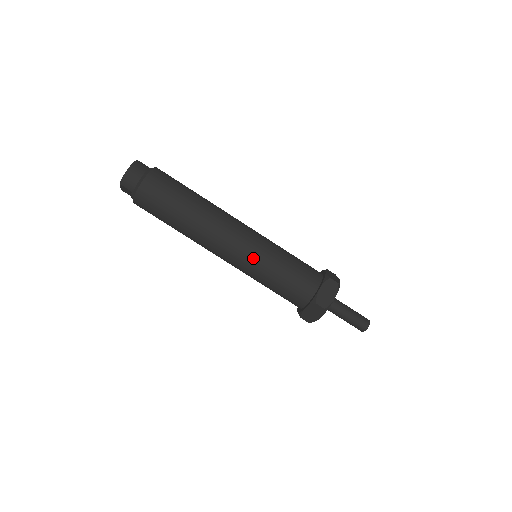
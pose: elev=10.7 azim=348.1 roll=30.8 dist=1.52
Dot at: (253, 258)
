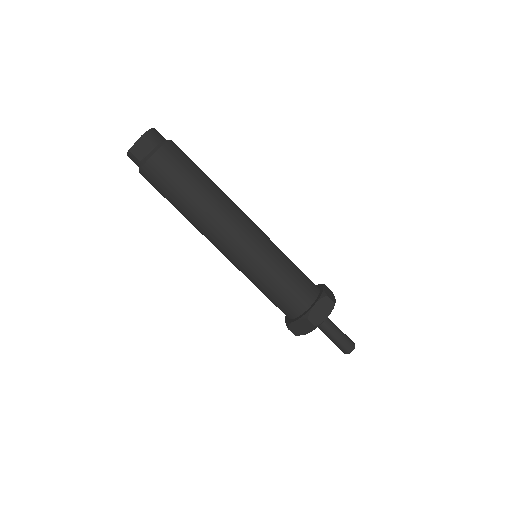
Dot at: (268, 243)
